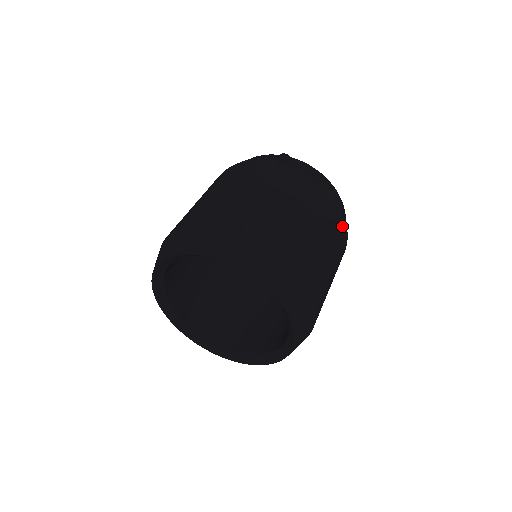
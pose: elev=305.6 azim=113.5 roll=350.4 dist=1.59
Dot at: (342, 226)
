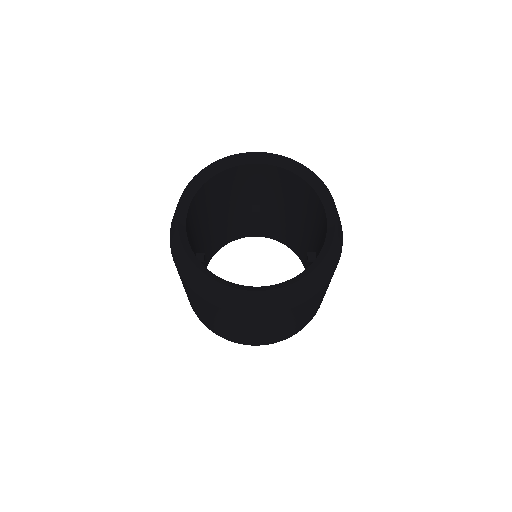
Dot at: occluded
